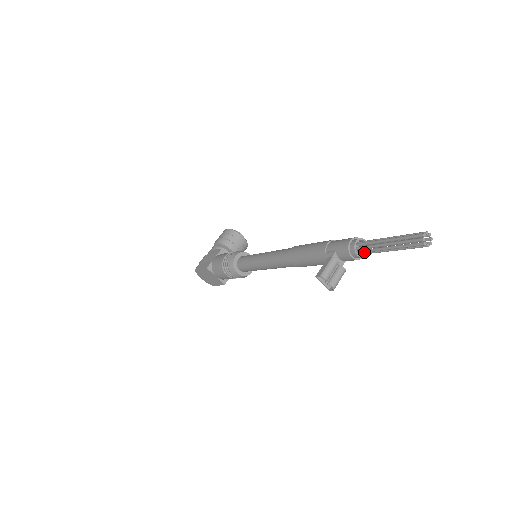
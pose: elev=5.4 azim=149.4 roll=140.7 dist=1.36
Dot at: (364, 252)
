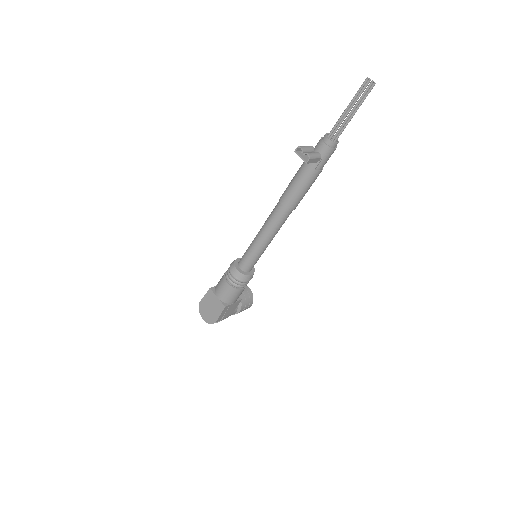
Dot at: (333, 133)
